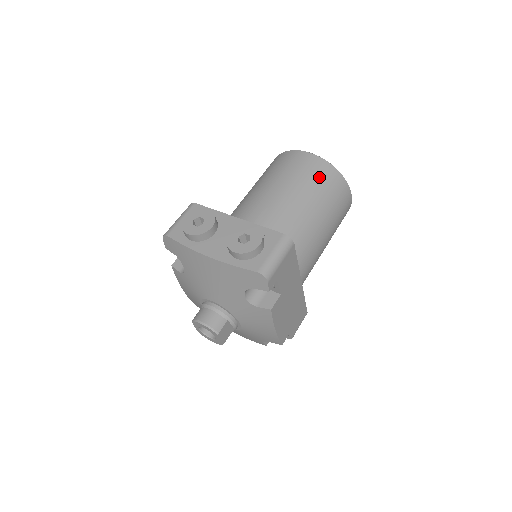
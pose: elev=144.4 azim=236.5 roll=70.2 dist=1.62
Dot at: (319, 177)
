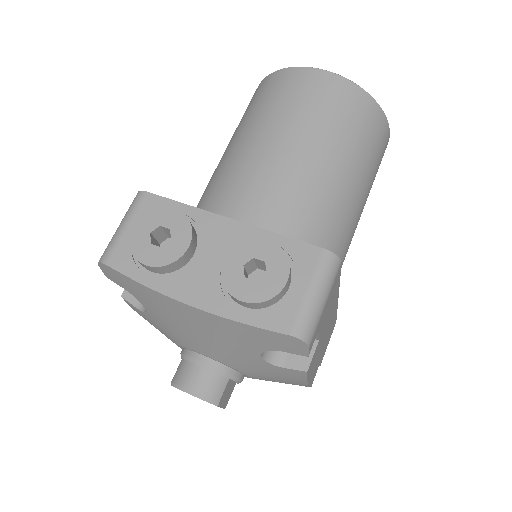
Dot at: (347, 114)
